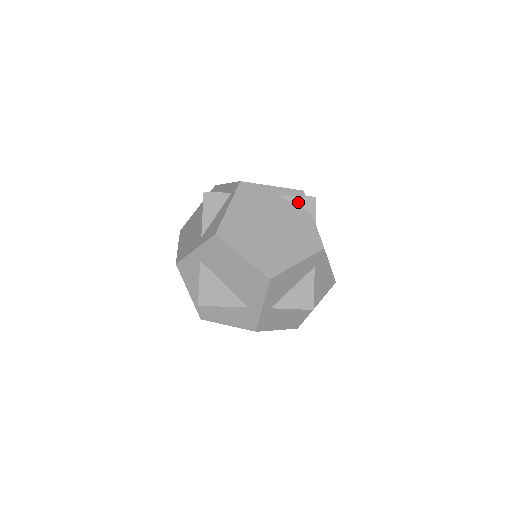
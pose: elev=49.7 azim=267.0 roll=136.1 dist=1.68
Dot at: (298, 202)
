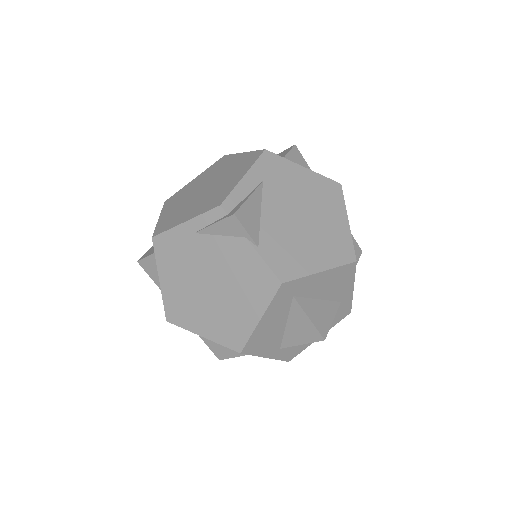
Dot at: (221, 231)
